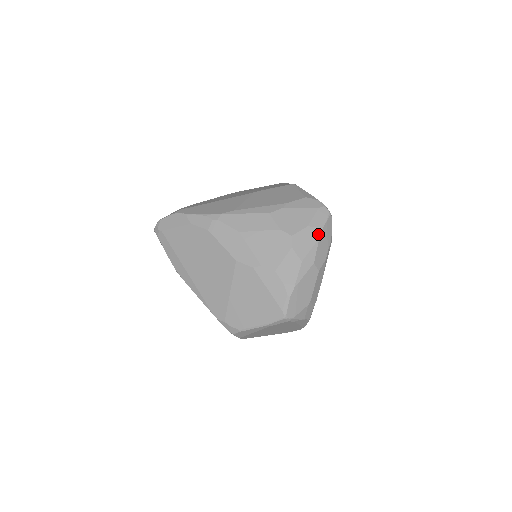
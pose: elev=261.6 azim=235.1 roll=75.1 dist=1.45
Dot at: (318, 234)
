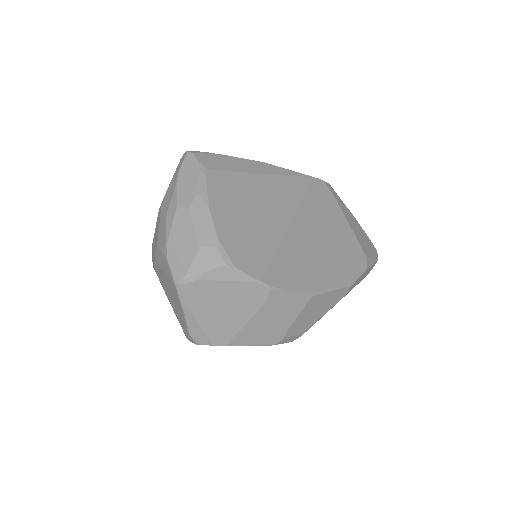
Dot at: (176, 179)
